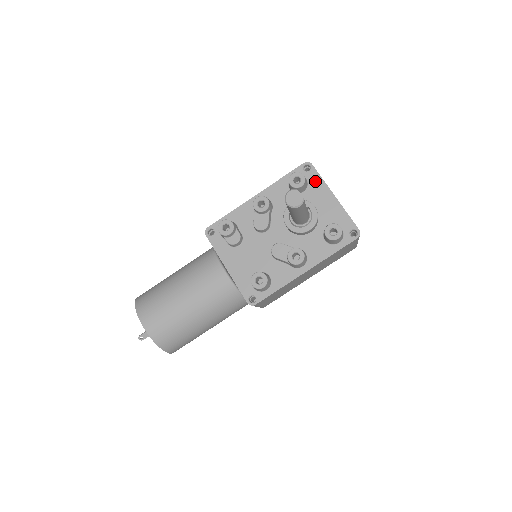
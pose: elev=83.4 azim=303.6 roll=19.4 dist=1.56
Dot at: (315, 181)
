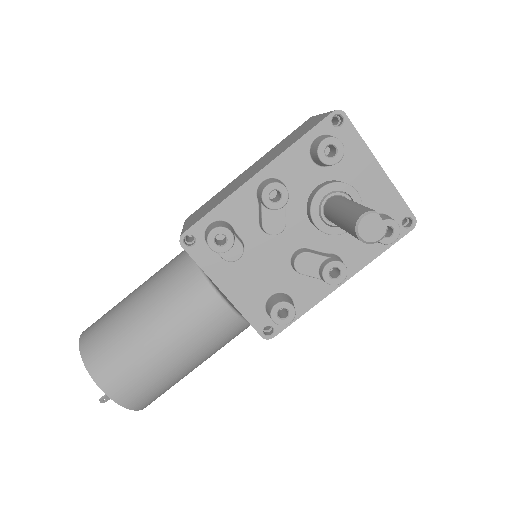
Dot at: (351, 144)
